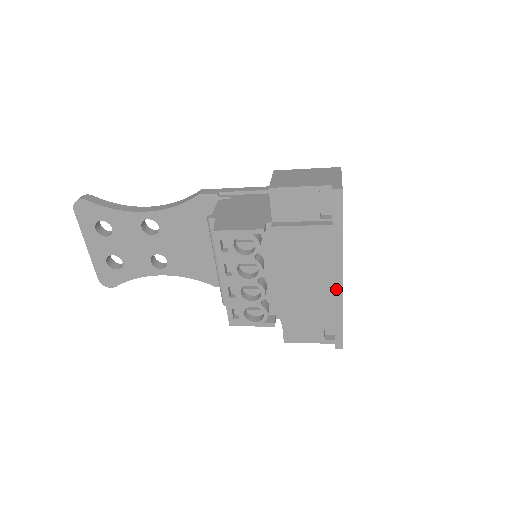
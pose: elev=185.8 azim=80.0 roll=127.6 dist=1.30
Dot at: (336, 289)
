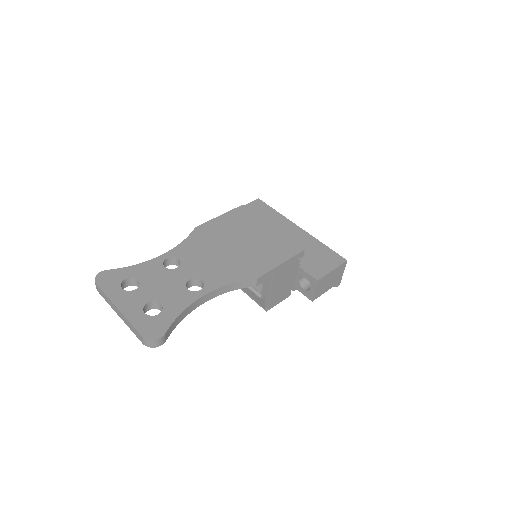
Dot at: occluded
